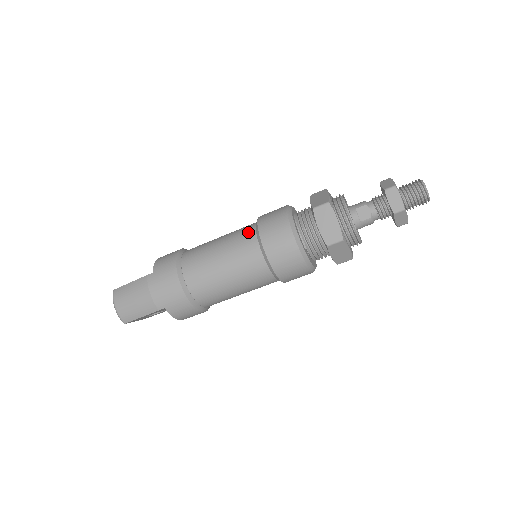
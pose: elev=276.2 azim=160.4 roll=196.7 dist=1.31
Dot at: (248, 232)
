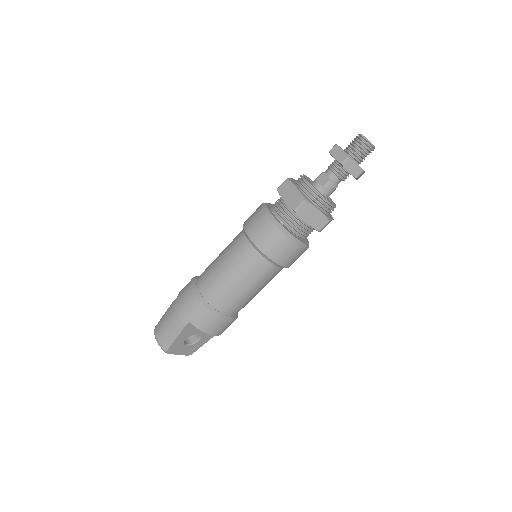
Dot at: (239, 234)
